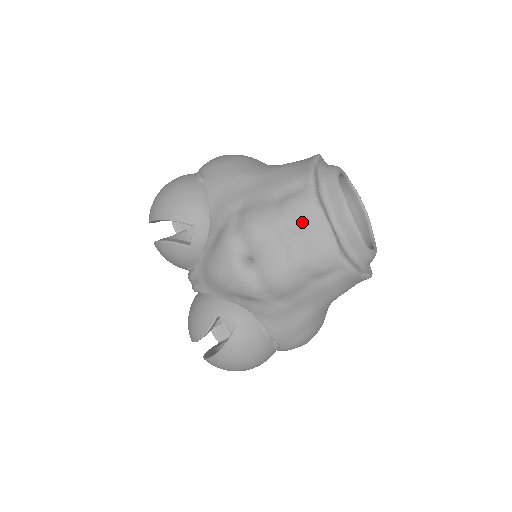
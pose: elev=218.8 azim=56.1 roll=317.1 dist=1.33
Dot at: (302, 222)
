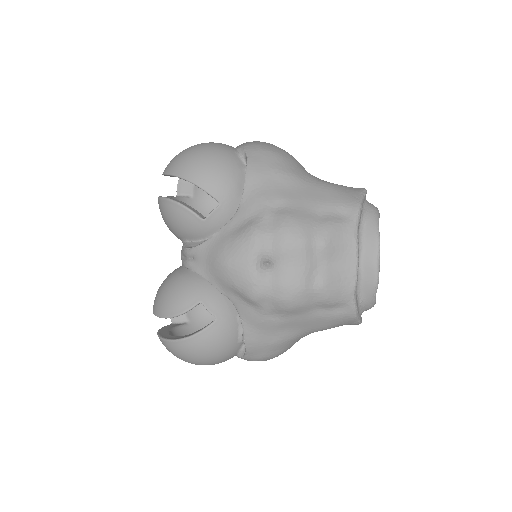
Dot at: (335, 249)
